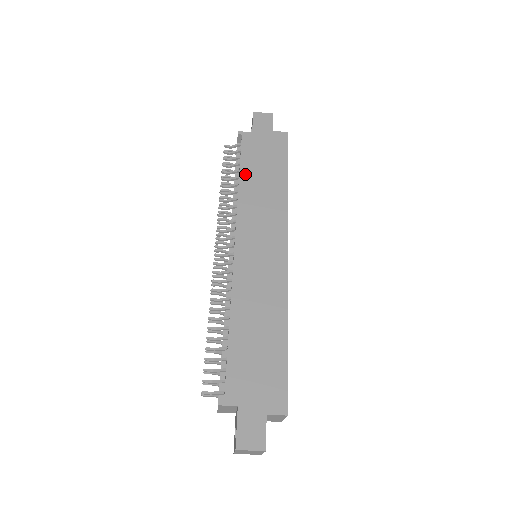
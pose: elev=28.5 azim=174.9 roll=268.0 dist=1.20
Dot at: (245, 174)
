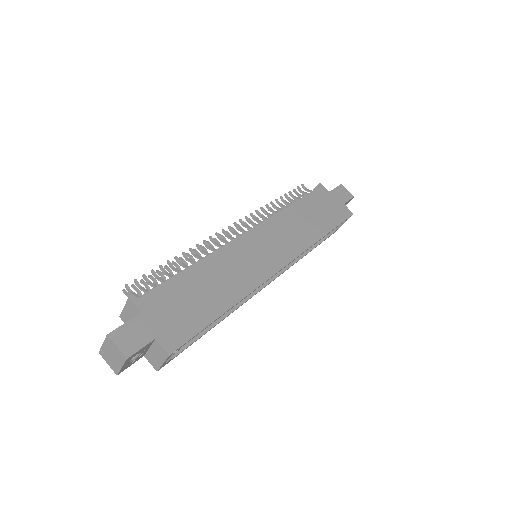
Dot at: (300, 205)
